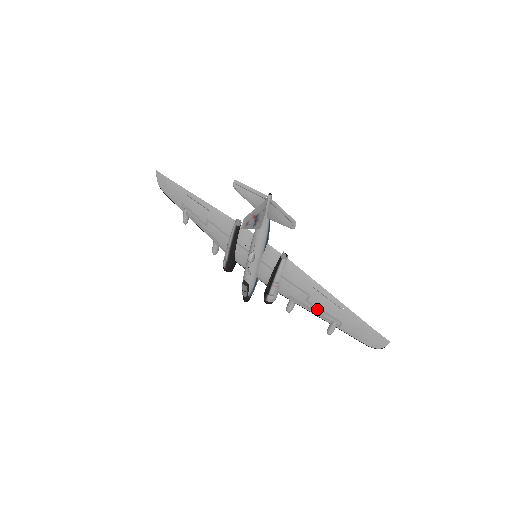
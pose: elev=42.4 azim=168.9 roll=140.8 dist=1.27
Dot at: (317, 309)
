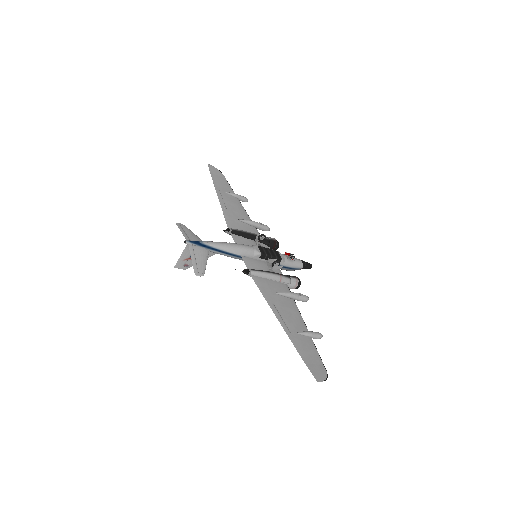
Dot at: (293, 318)
